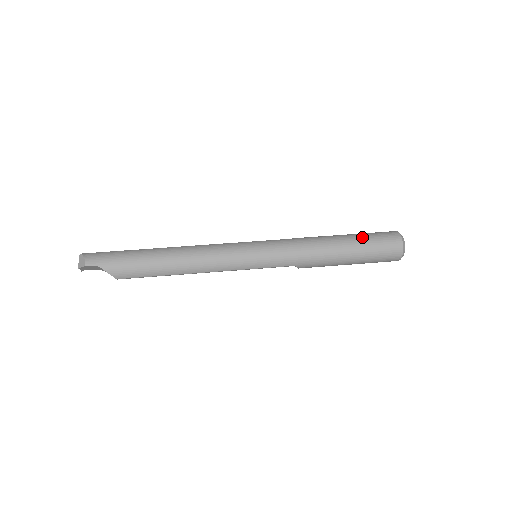
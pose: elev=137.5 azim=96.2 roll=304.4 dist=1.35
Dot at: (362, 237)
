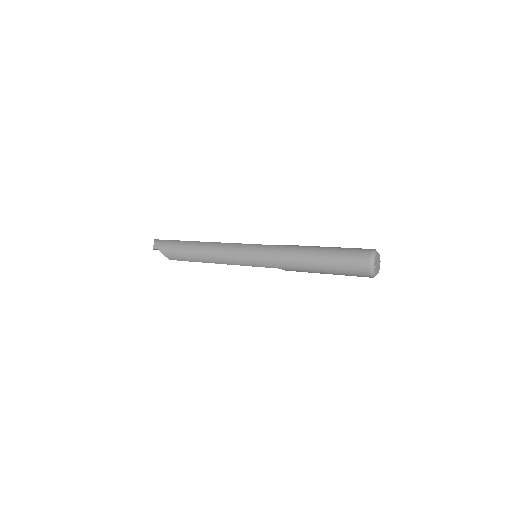
Dot at: (335, 252)
